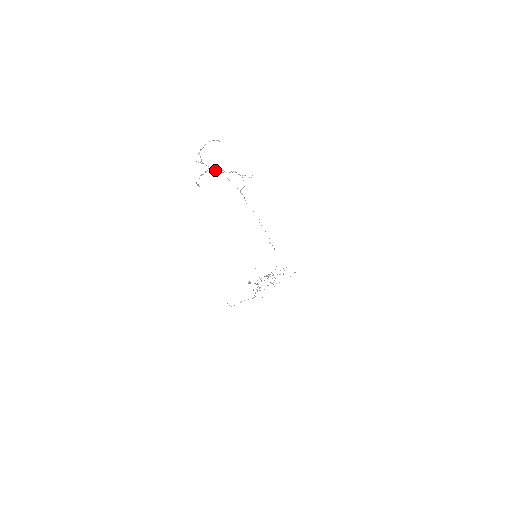
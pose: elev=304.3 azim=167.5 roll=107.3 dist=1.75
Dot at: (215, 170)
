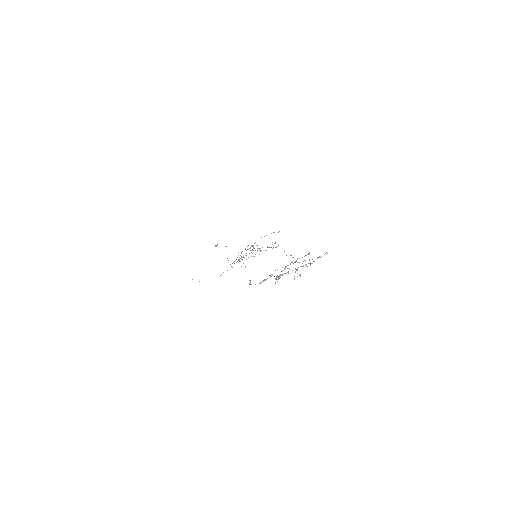
Dot at: (286, 273)
